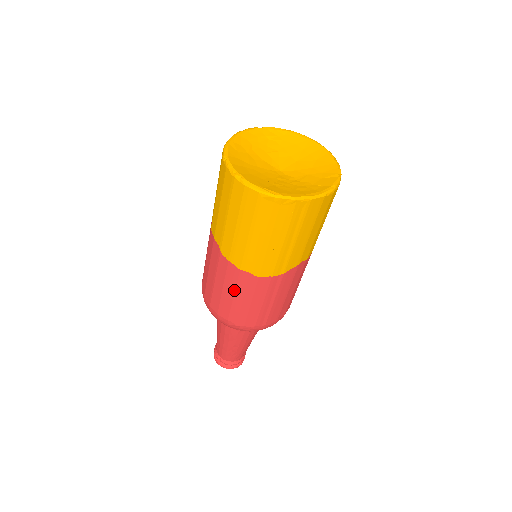
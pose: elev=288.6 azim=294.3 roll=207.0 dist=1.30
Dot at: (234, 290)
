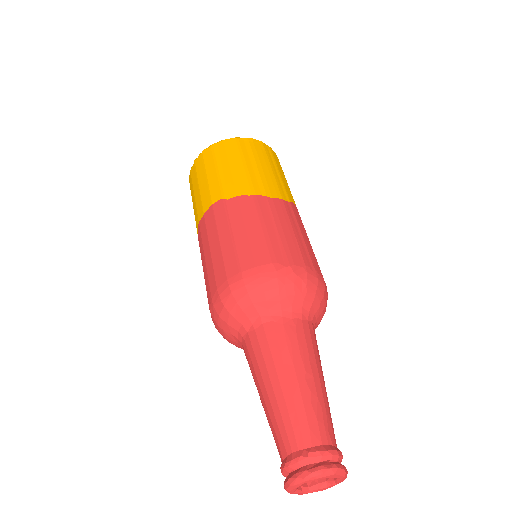
Dot at: (258, 219)
